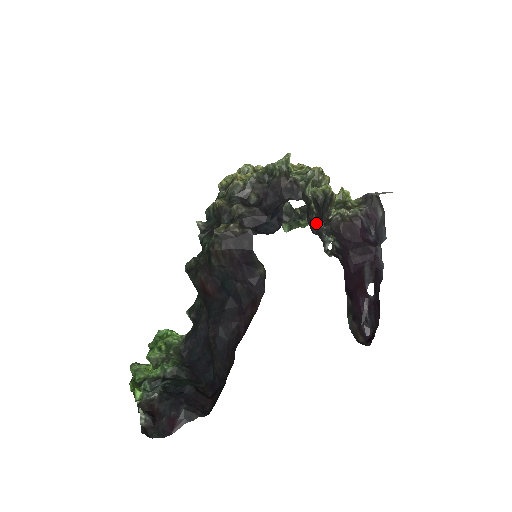
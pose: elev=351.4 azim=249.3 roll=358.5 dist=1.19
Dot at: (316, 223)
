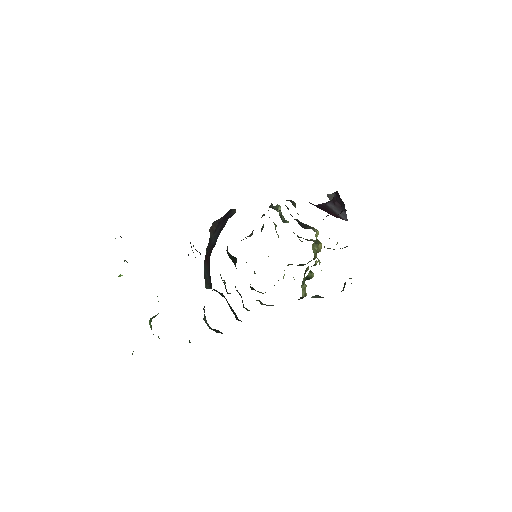
Dot at: occluded
